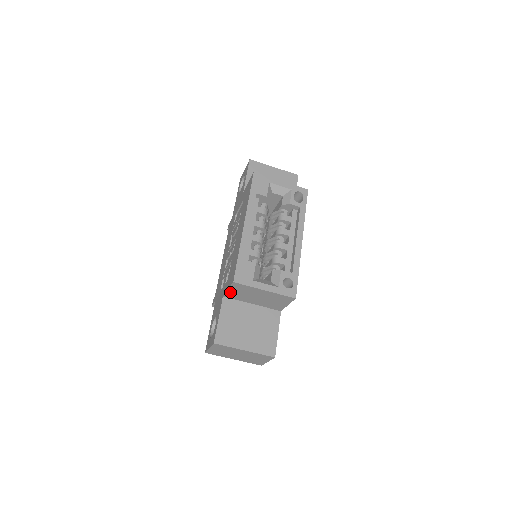
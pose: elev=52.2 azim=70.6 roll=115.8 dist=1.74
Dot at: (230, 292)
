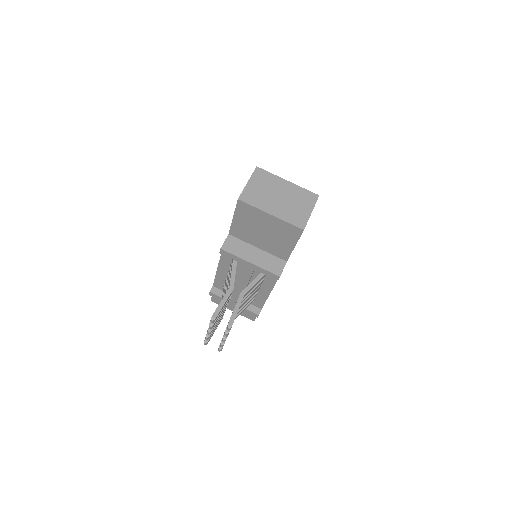
Dot at: occluded
